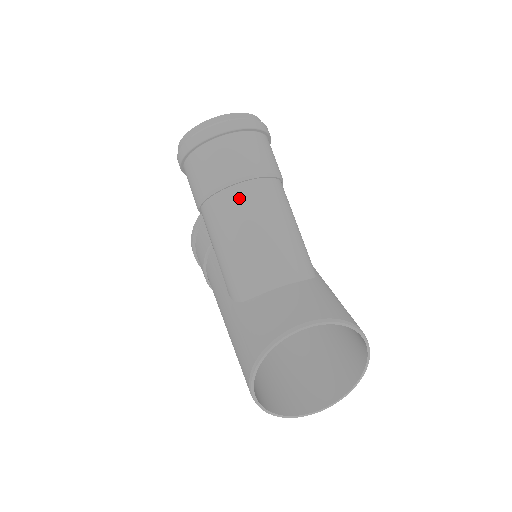
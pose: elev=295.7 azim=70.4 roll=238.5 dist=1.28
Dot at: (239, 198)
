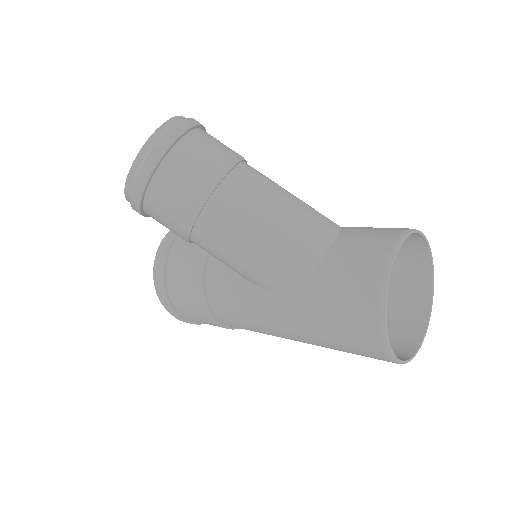
Dot at: (236, 189)
